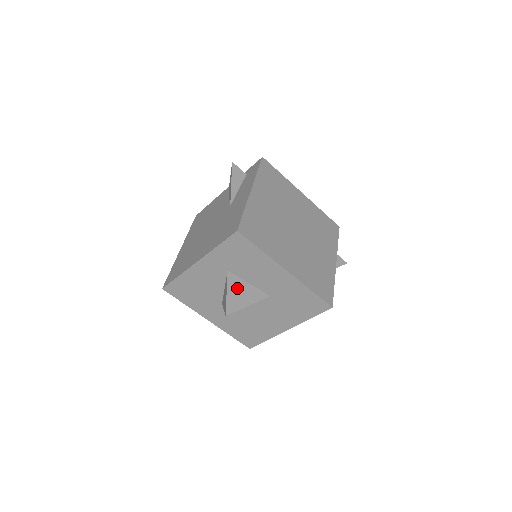
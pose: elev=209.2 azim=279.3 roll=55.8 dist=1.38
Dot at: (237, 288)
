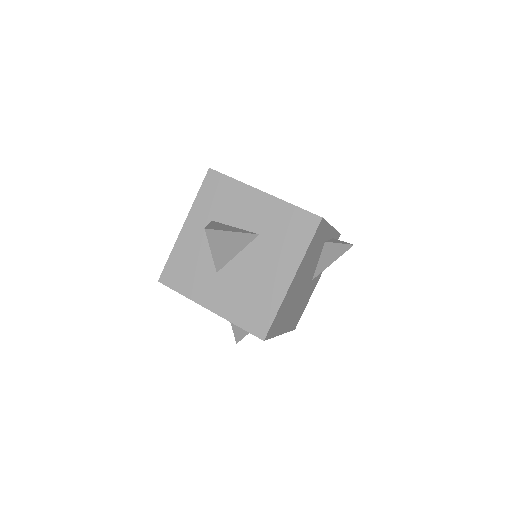
Dot at: (220, 226)
